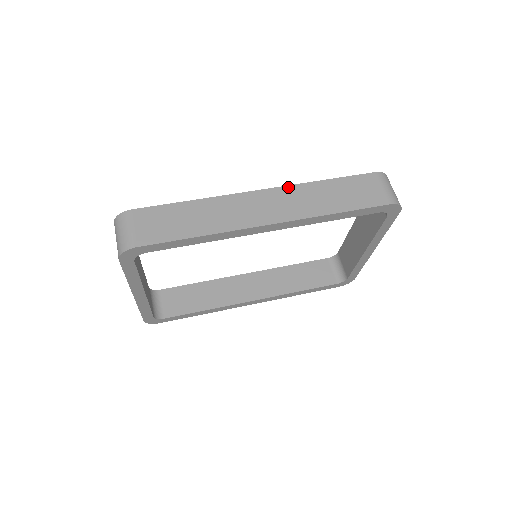
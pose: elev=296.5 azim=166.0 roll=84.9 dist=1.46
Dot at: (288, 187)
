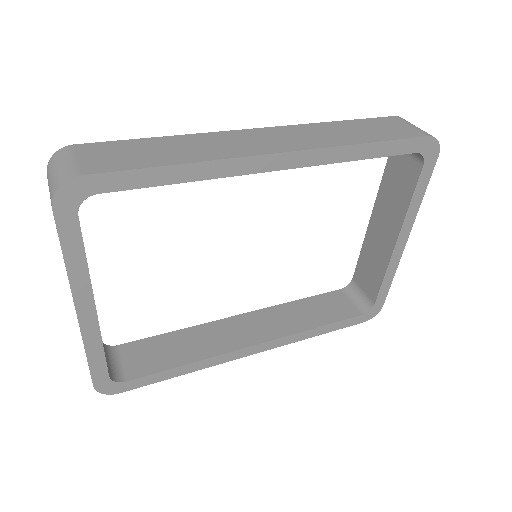
Dot at: (293, 126)
